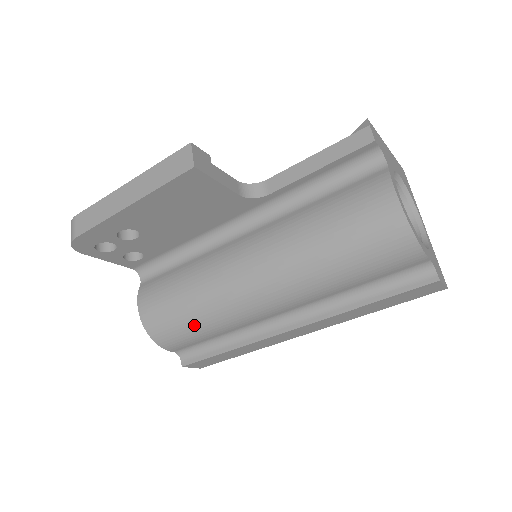
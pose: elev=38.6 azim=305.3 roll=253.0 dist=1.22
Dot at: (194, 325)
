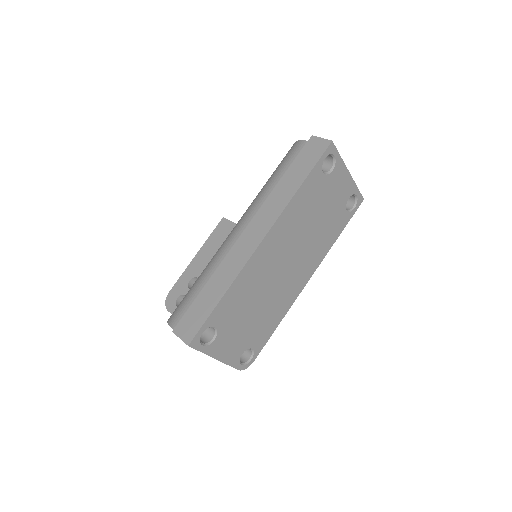
Dot at: (194, 284)
